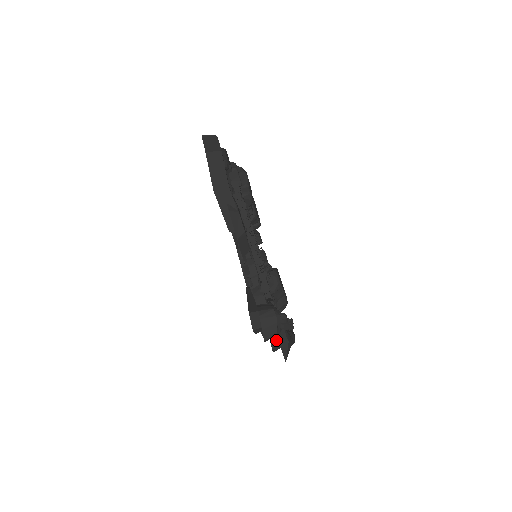
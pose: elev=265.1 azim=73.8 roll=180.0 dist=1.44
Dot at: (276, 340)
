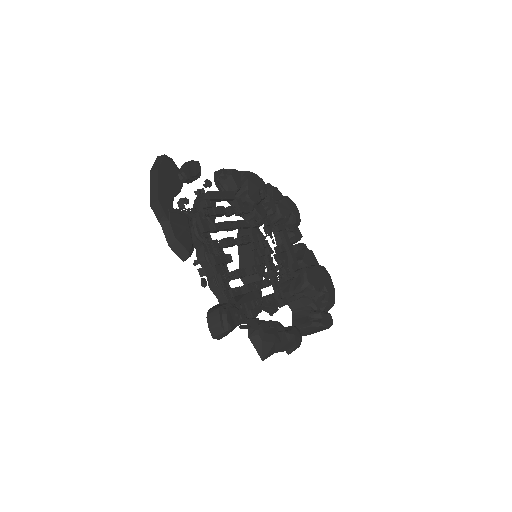
Dot at: occluded
